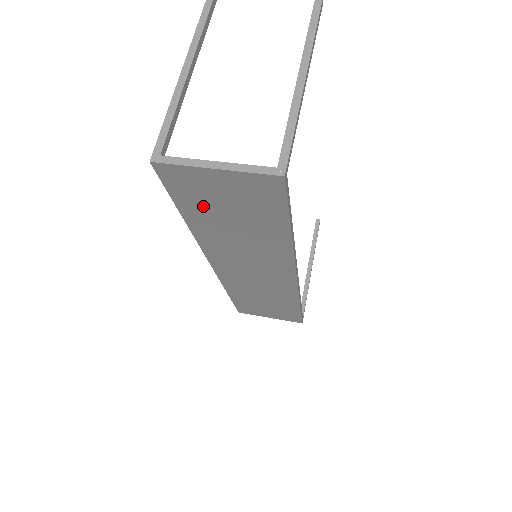
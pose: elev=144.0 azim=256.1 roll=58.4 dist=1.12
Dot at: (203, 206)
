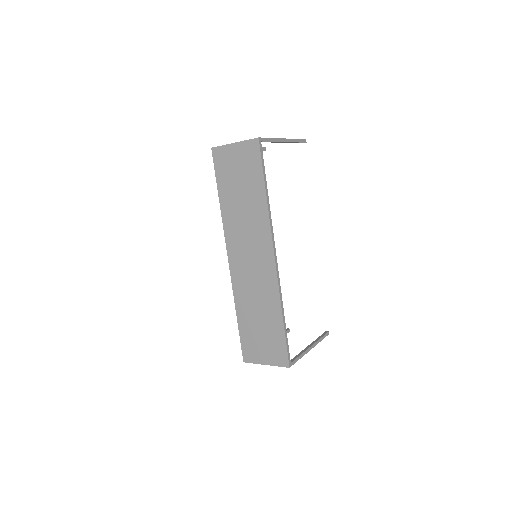
Dot at: (228, 180)
